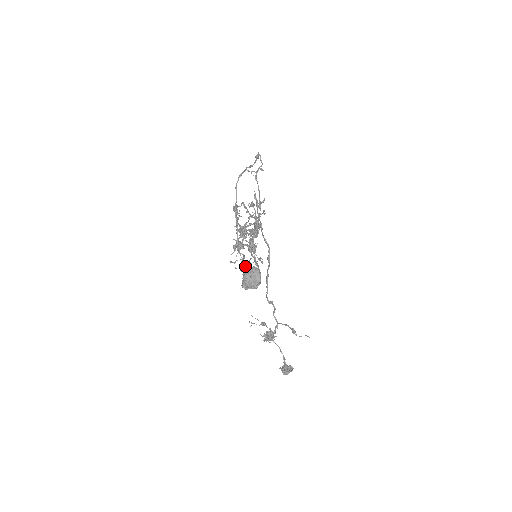
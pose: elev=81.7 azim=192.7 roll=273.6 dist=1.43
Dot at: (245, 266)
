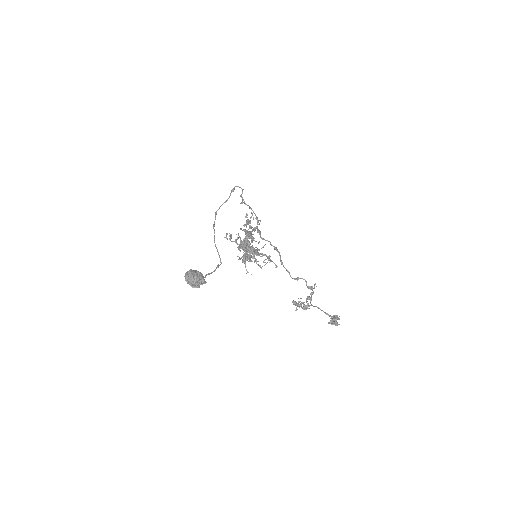
Dot at: occluded
